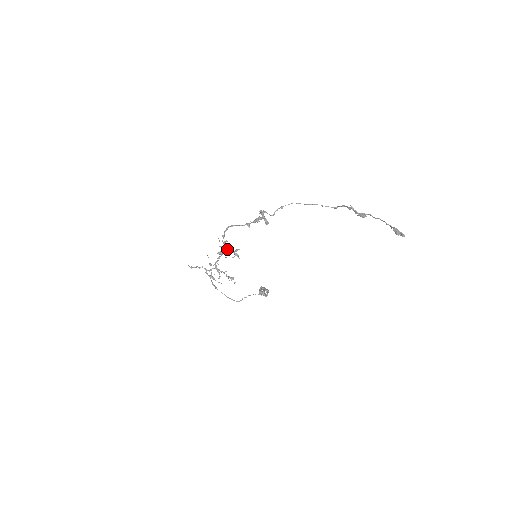
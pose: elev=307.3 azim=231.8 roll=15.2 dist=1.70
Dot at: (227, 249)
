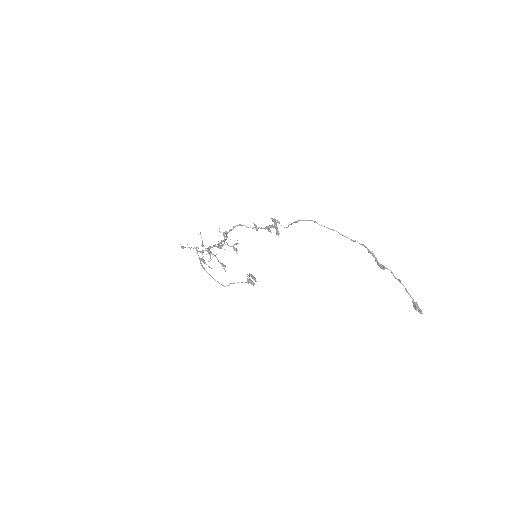
Dot at: occluded
